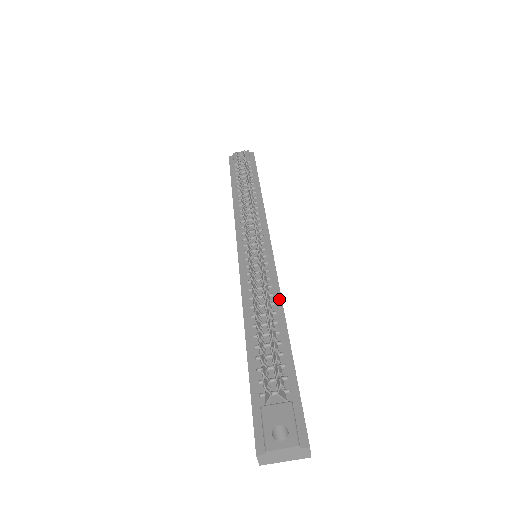
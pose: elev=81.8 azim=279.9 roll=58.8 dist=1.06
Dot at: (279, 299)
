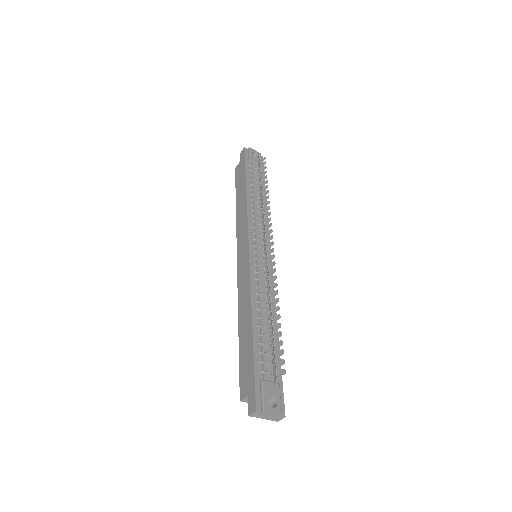
Dot at: occluded
